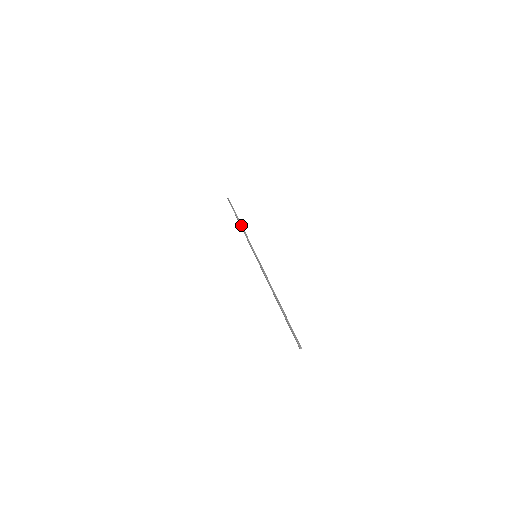
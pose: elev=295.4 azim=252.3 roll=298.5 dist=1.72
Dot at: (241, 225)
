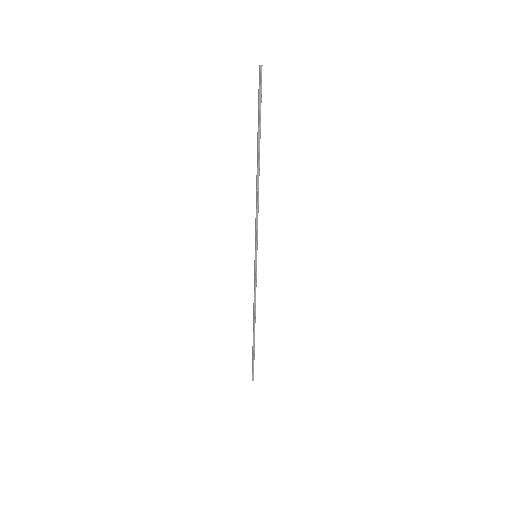
Dot at: (254, 320)
